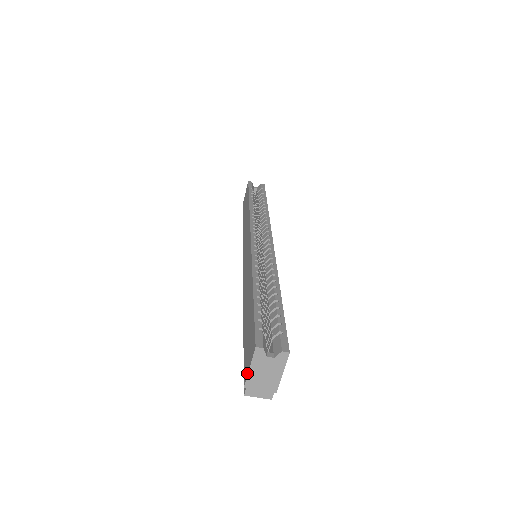
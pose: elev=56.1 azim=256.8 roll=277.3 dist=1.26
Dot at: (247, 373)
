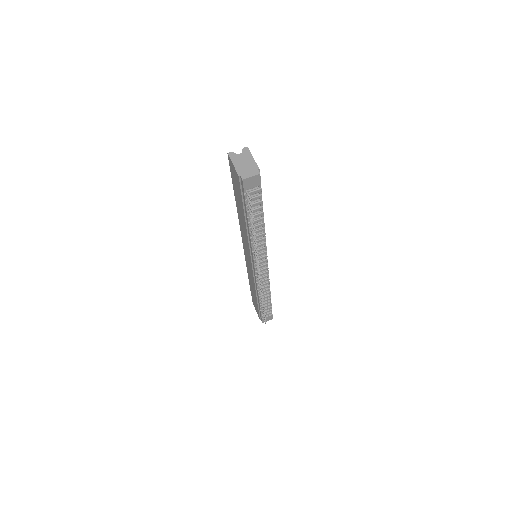
Dot at: (235, 169)
